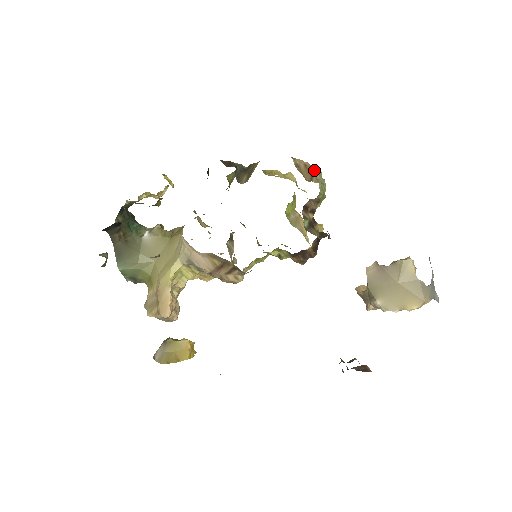
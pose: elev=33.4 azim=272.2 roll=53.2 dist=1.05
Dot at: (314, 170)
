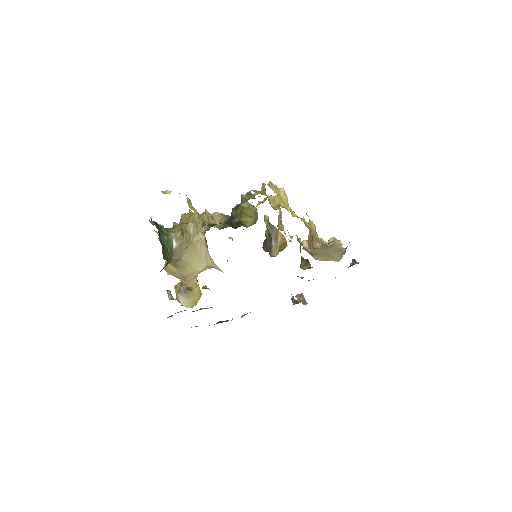
Dot at: (313, 230)
